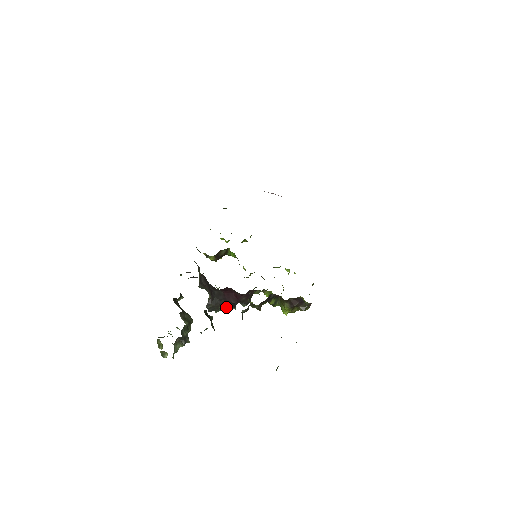
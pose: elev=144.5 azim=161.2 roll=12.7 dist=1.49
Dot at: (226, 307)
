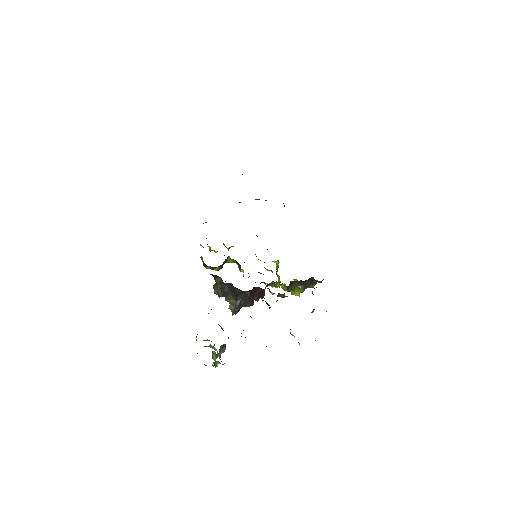
Dot at: (248, 306)
